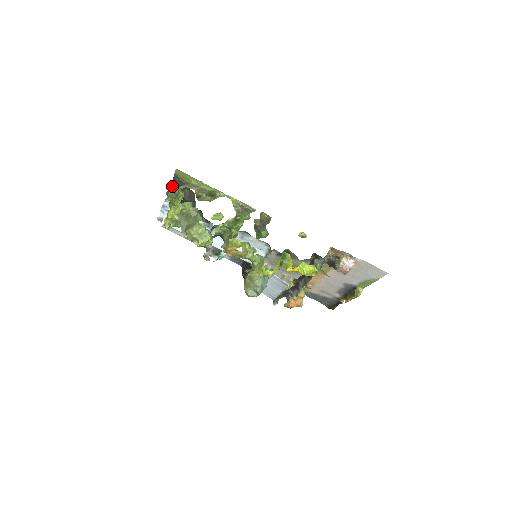
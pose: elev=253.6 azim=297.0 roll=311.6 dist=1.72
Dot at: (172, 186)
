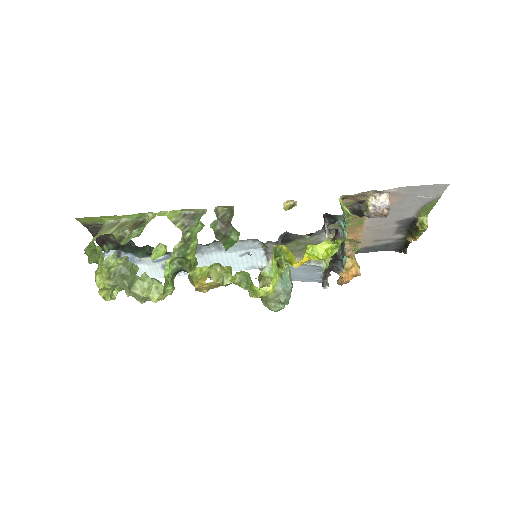
Dot at: occluded
